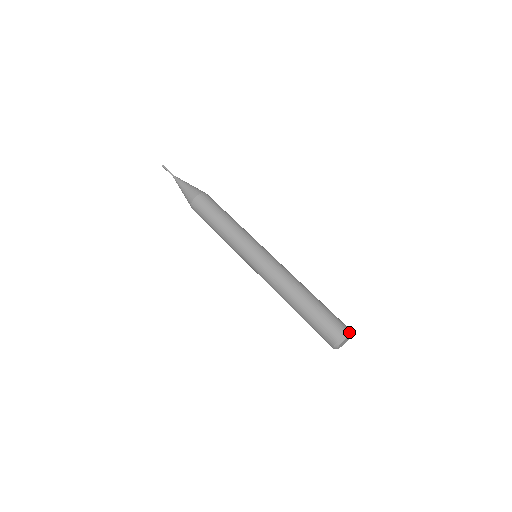
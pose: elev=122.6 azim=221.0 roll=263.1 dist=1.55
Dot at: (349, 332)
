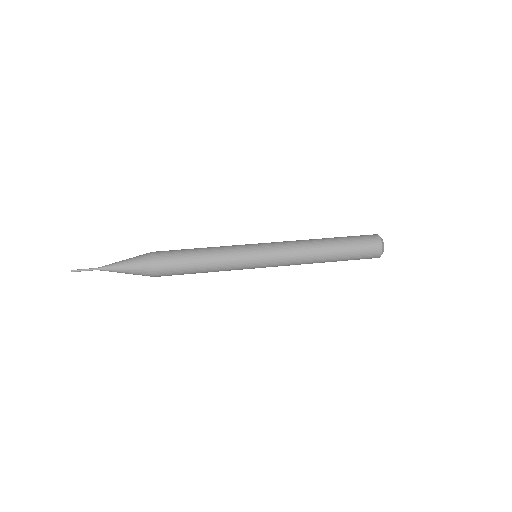
Dot at: occluded
